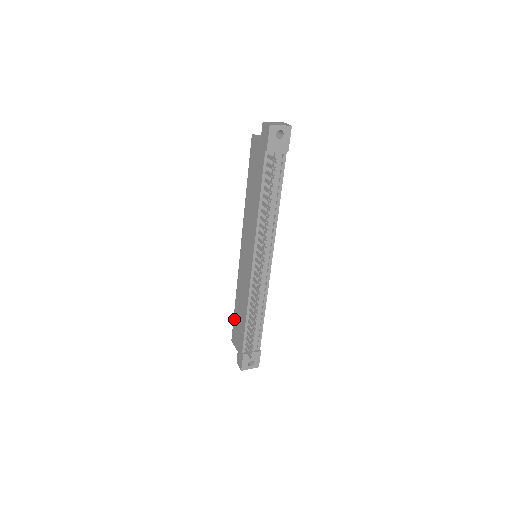
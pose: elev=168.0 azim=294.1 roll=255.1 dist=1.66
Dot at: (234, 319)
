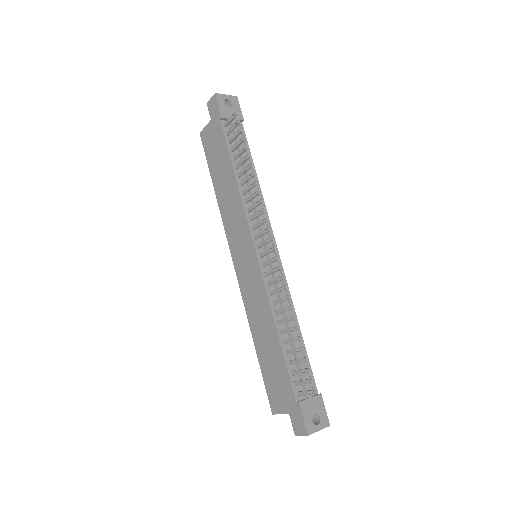
Dot at: (262, 371)
